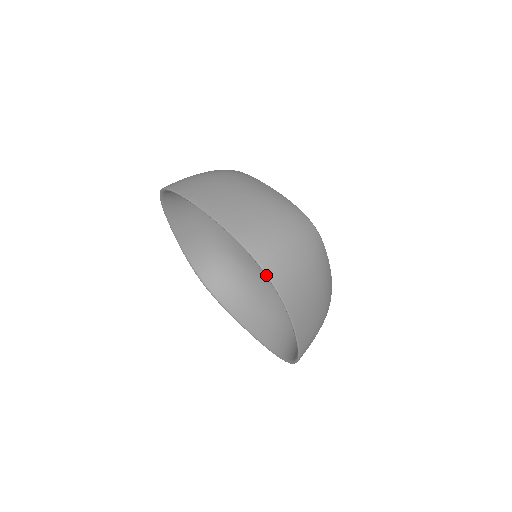
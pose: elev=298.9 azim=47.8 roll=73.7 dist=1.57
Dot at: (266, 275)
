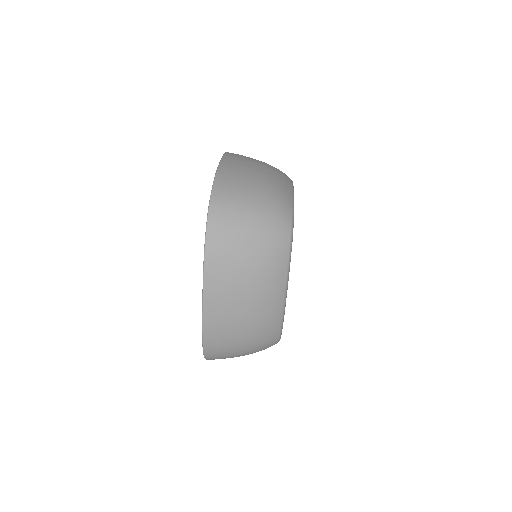
Dot at: (207, 216)
